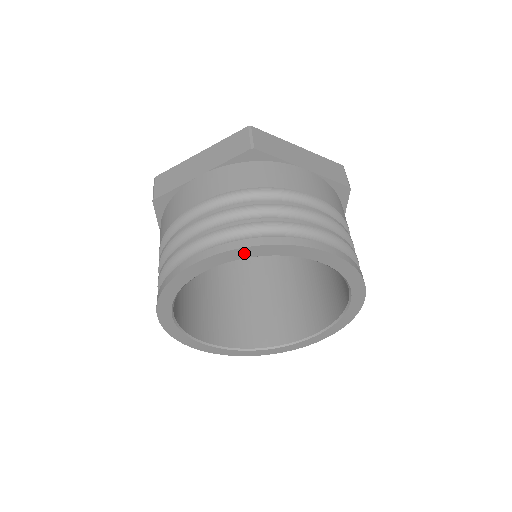
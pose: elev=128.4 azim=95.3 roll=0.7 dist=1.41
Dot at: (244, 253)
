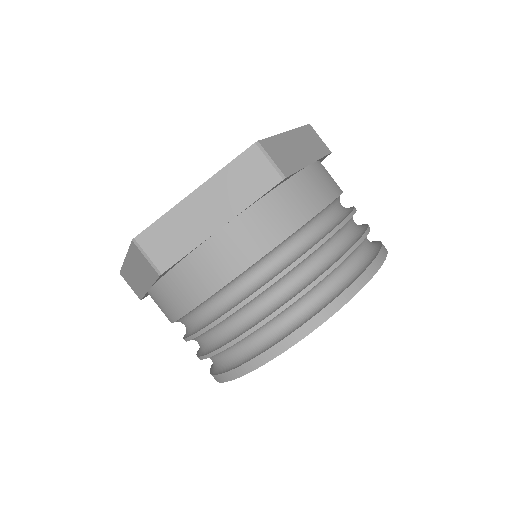
Dot at: occluded
